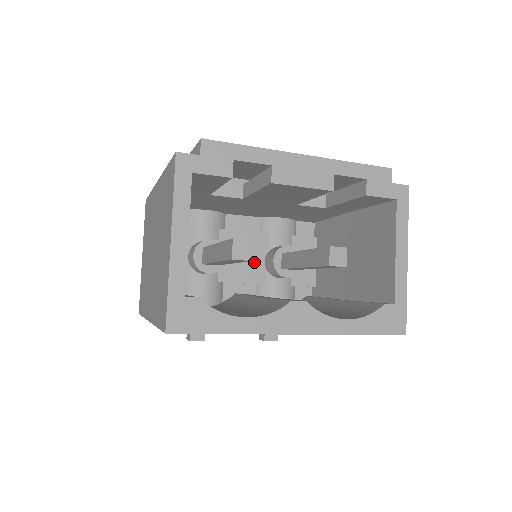
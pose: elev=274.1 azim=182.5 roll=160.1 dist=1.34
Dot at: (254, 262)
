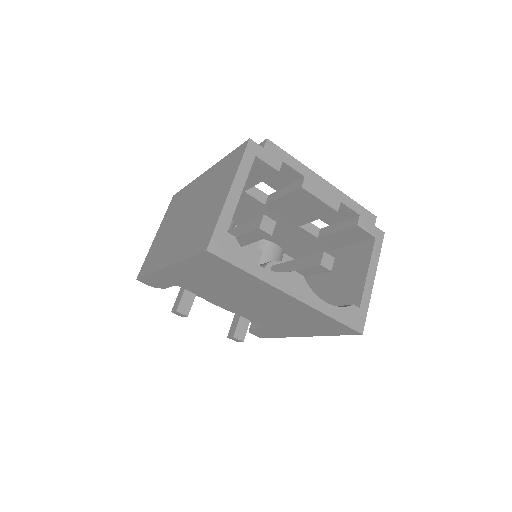
Dot at: occluded
